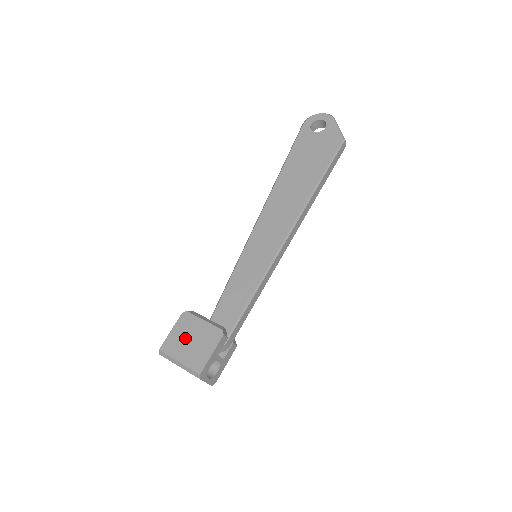
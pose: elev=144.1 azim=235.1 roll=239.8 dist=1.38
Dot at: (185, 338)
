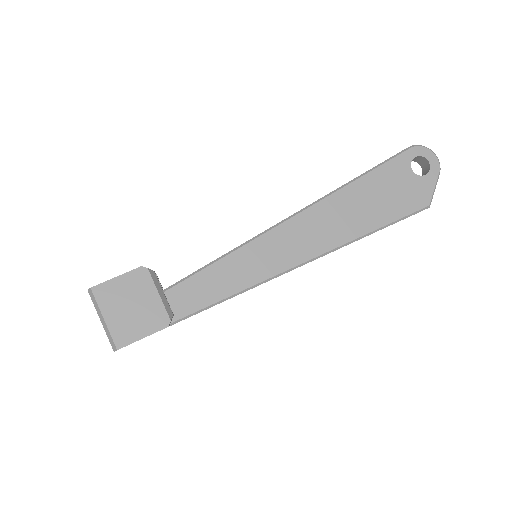
Dot at: (127, 298)
